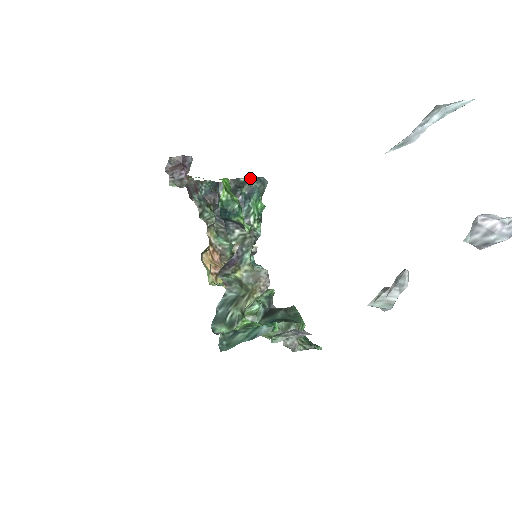
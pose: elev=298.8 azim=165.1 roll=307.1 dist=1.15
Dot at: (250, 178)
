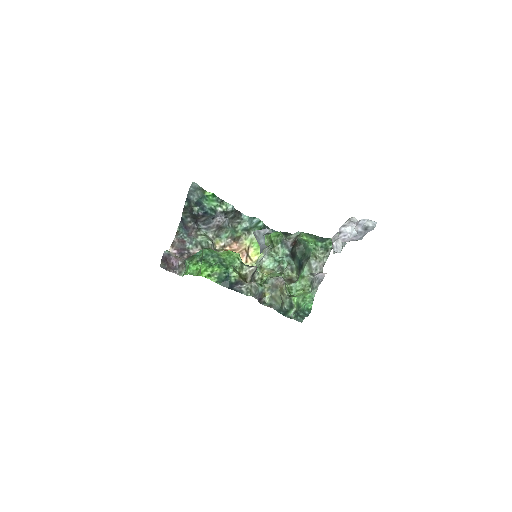
Dot at: (187, 199)
